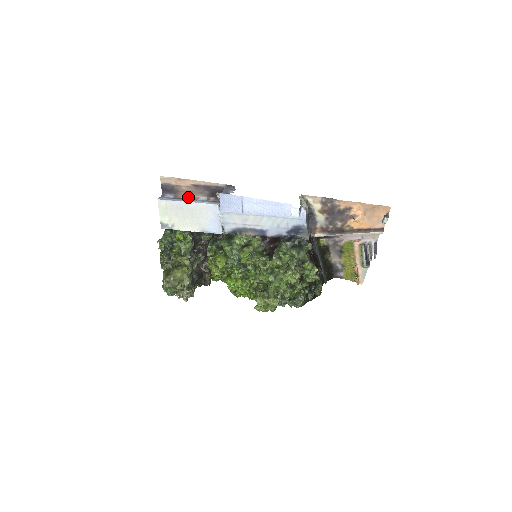
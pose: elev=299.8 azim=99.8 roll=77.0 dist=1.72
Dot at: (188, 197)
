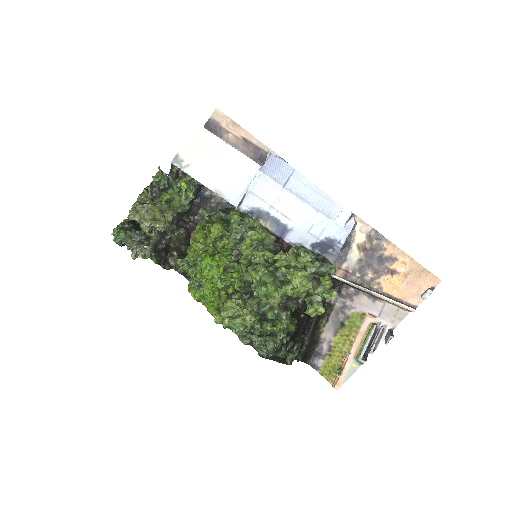
Dot at: occluded
